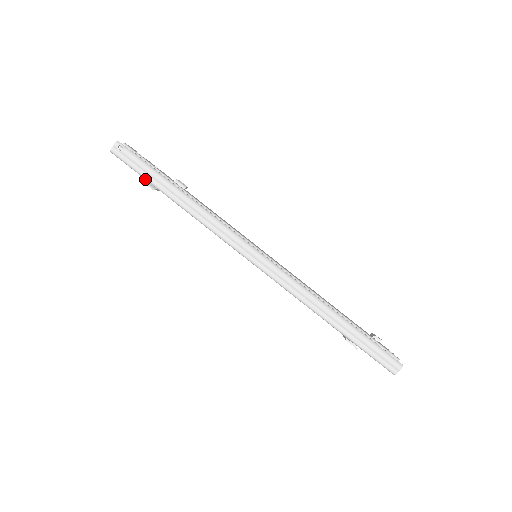
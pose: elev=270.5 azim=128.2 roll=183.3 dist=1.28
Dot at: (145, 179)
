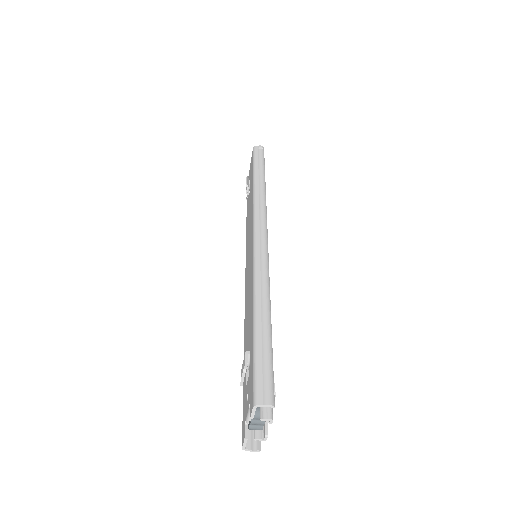
Dot at: (253, 165)
